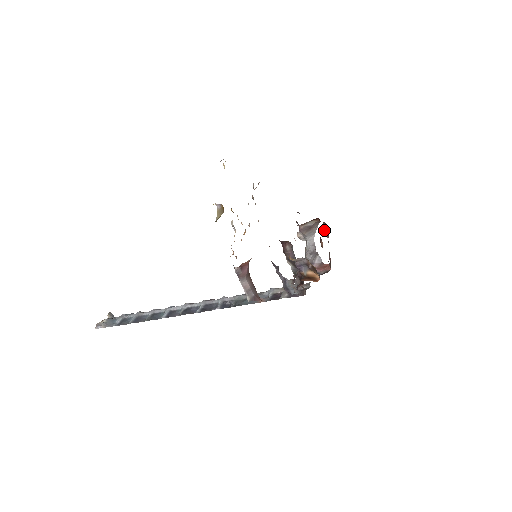
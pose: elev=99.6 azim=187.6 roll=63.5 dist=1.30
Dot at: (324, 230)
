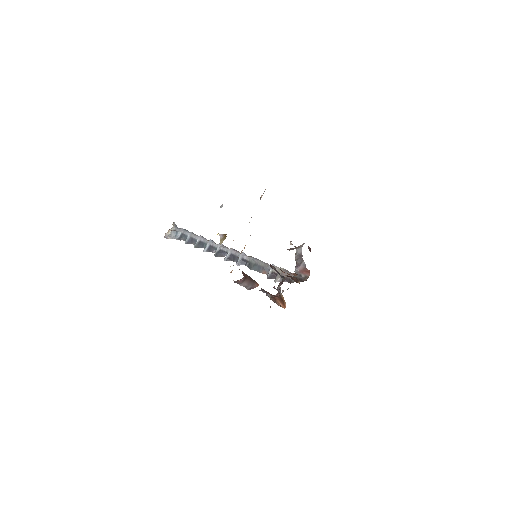
Dot at: (309, 248)
